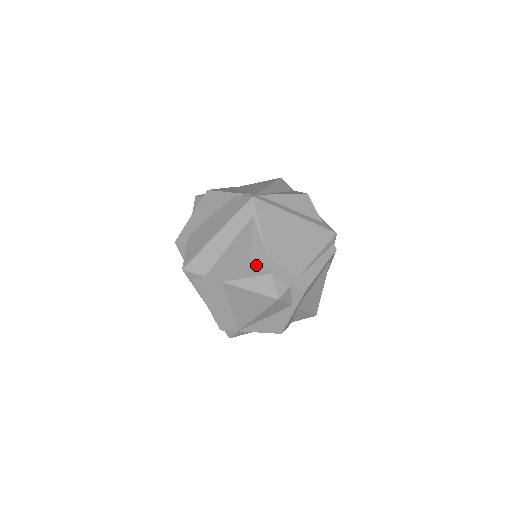
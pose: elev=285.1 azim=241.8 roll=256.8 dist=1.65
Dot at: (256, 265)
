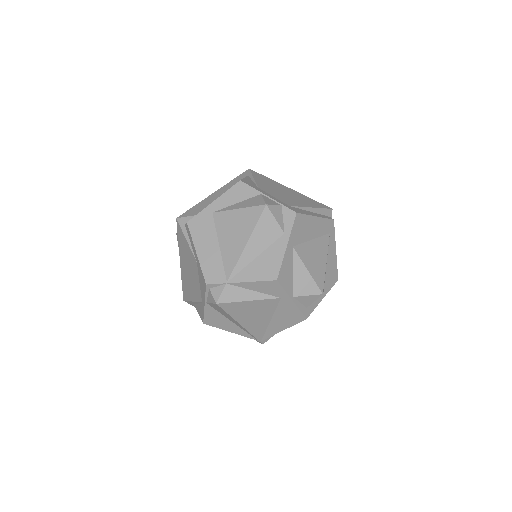
Dot at: (246, 187)
